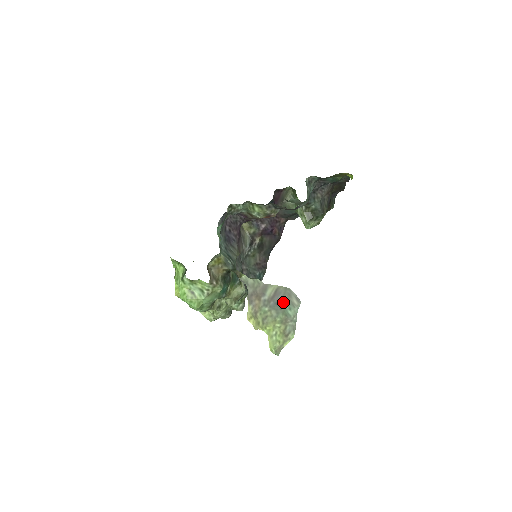
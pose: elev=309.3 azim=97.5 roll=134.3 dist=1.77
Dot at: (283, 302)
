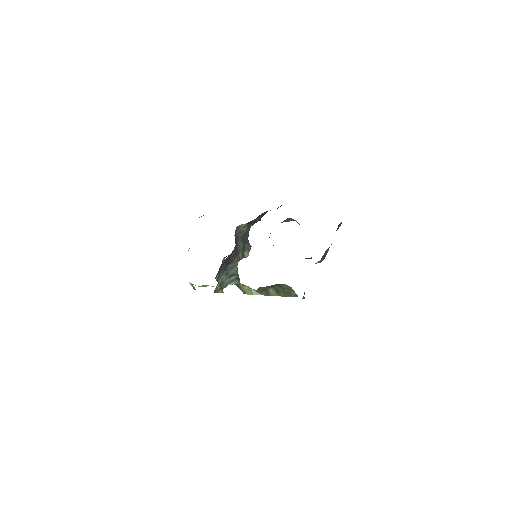
Dot at: occluded
